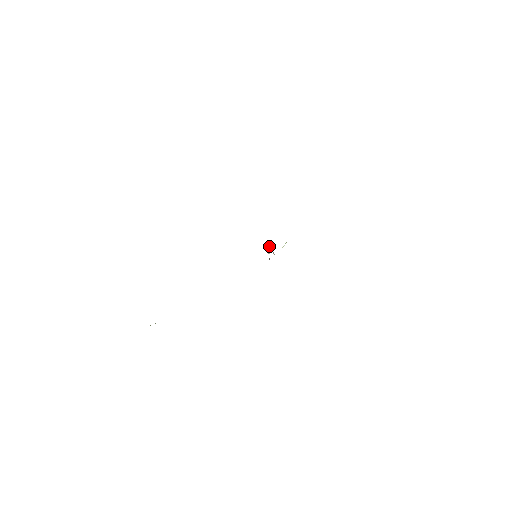
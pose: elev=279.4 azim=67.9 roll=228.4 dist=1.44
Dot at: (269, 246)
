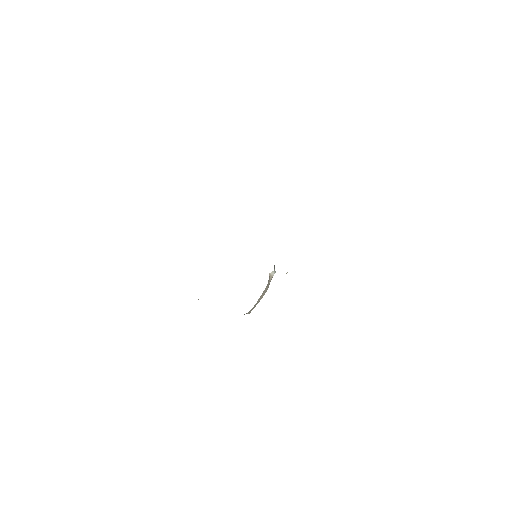
Dot at: (274, 273)
